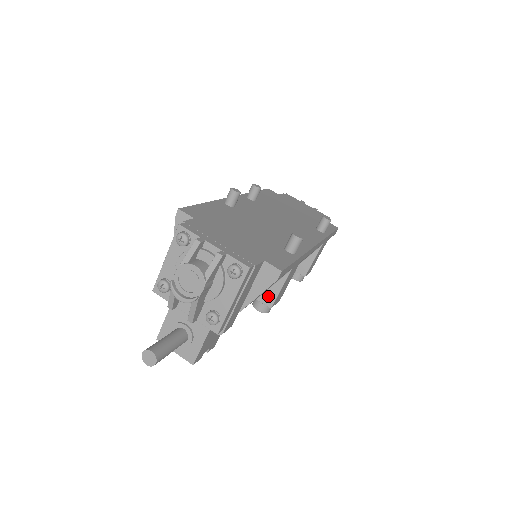
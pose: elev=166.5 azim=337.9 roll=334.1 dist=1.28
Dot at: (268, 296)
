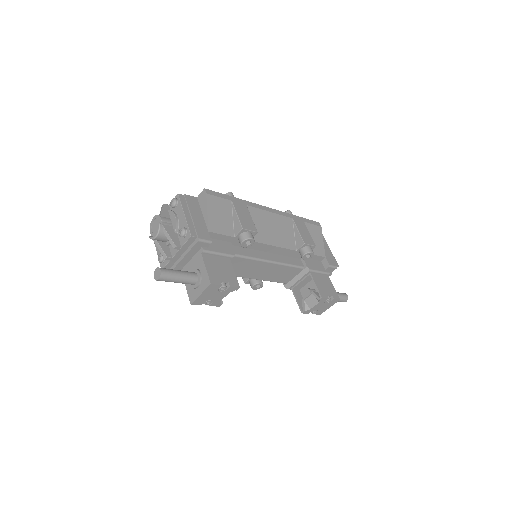
Dot at: (236, 227)
